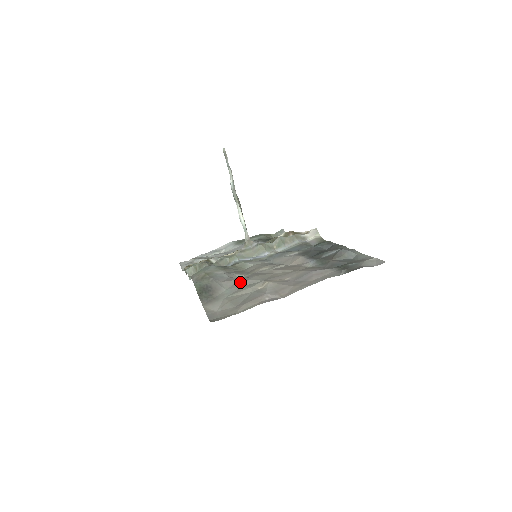
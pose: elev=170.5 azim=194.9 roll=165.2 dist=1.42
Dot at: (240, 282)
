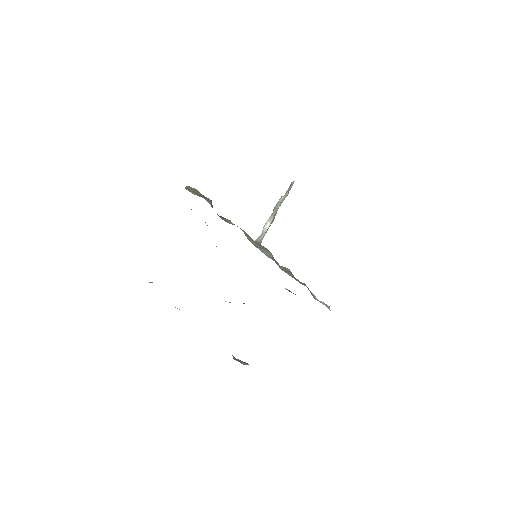
Dot at: occluded
